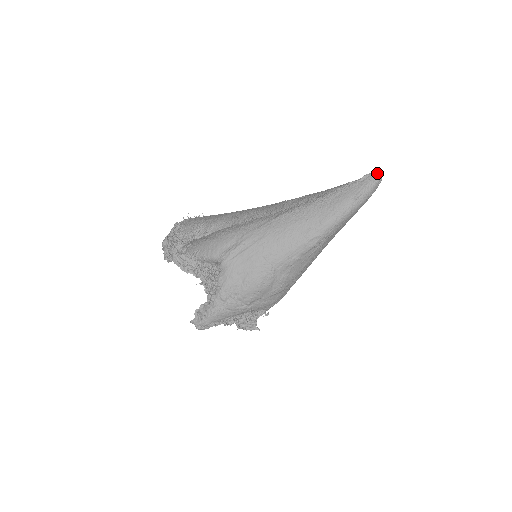
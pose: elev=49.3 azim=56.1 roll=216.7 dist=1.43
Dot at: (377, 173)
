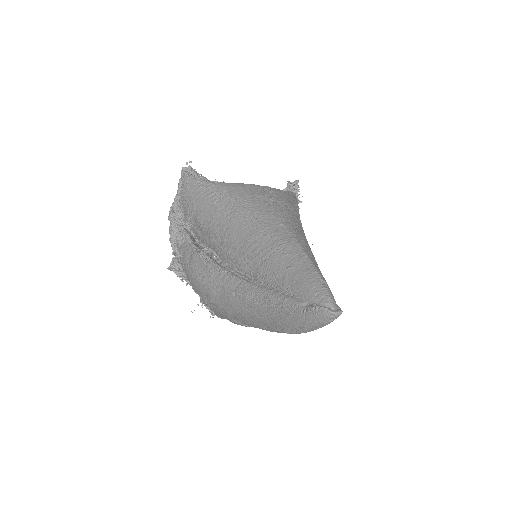
Dot at: (329, 312)
